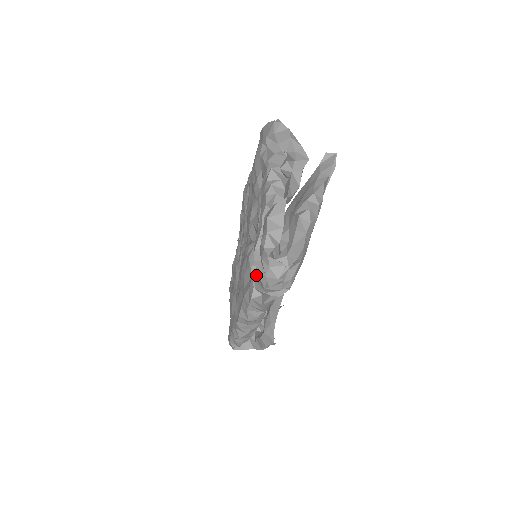
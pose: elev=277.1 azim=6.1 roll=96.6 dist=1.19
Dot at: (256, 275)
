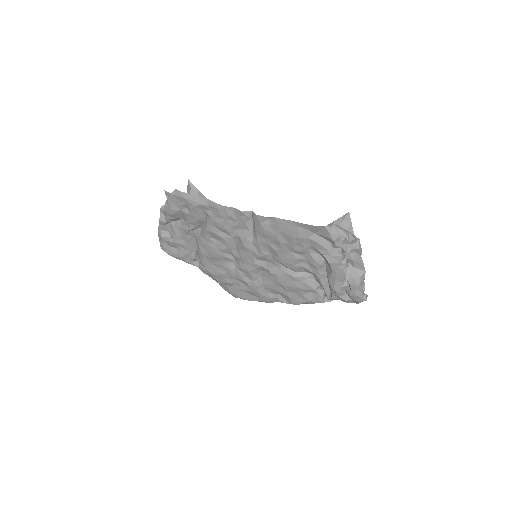
Dot at: (335, 298)
